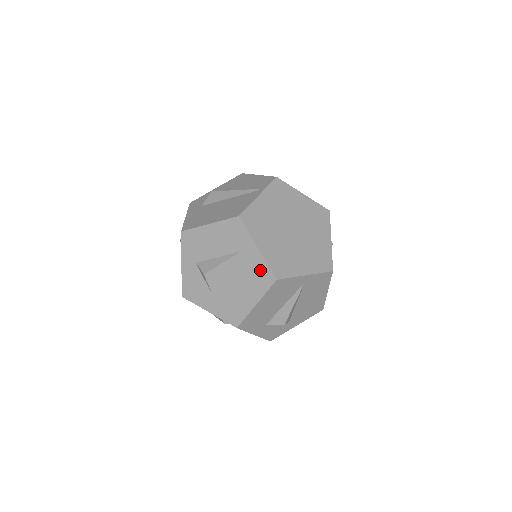
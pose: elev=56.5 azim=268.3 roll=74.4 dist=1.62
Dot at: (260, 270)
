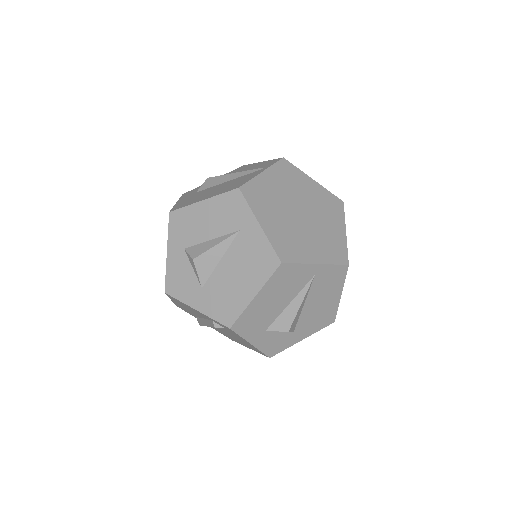
Dot at: (261, 252)
